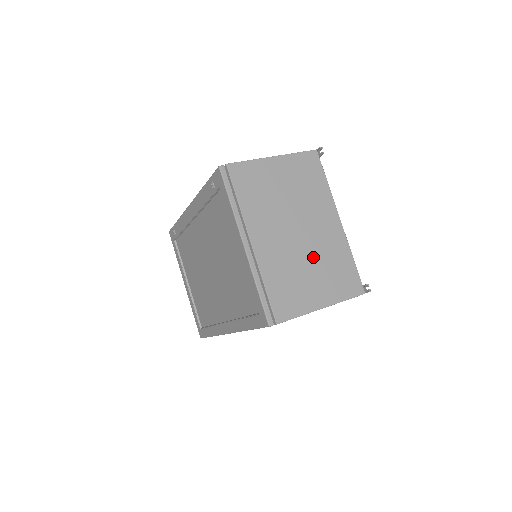
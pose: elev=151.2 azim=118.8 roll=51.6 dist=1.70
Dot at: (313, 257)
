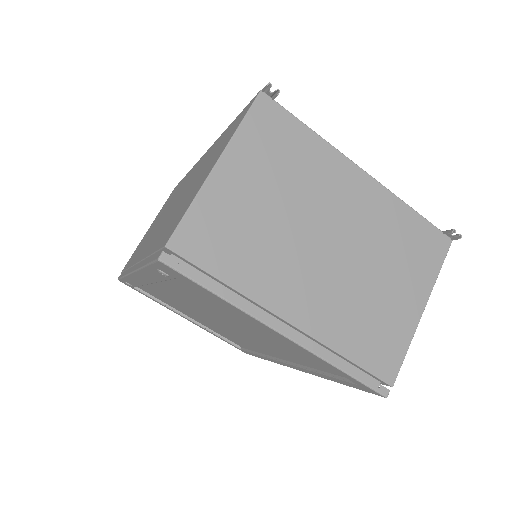
Dot at: (370, 259)
